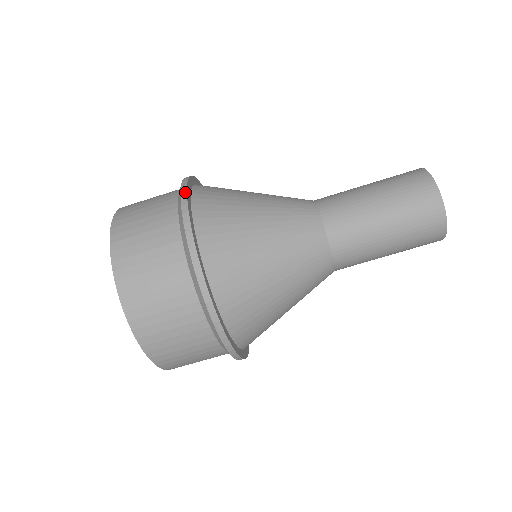
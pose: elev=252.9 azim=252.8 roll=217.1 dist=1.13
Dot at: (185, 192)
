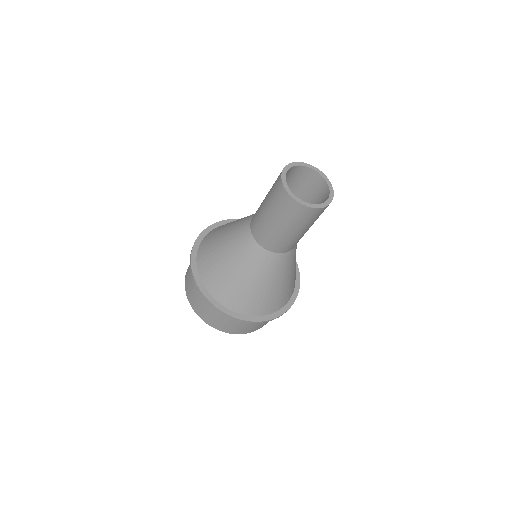
Dot at: (200, 292)
